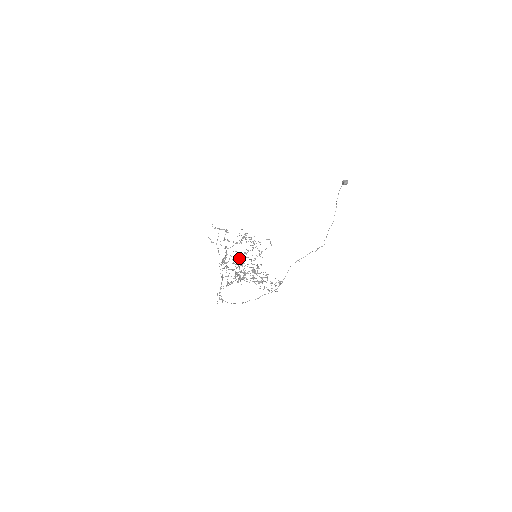
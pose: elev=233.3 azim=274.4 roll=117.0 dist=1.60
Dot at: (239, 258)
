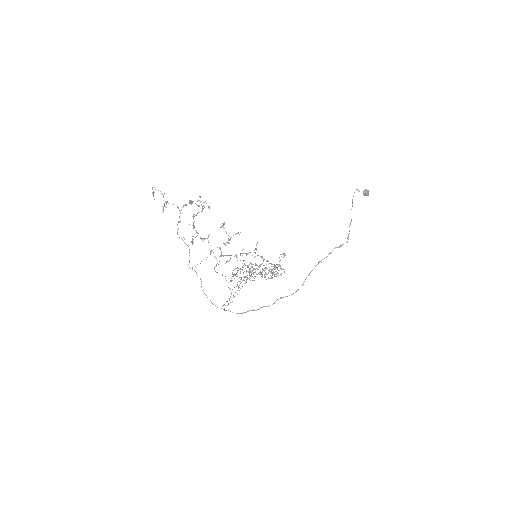
Dot at: occluded
